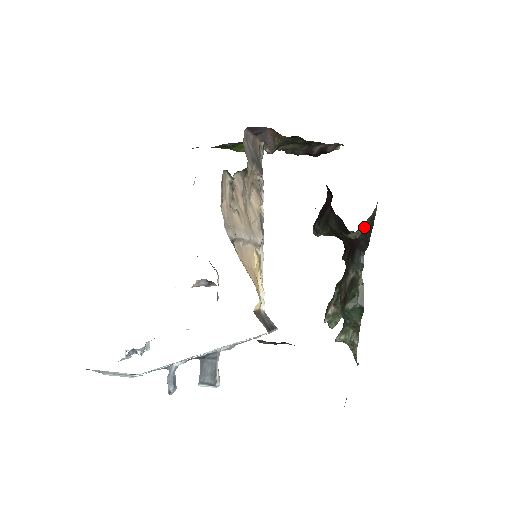
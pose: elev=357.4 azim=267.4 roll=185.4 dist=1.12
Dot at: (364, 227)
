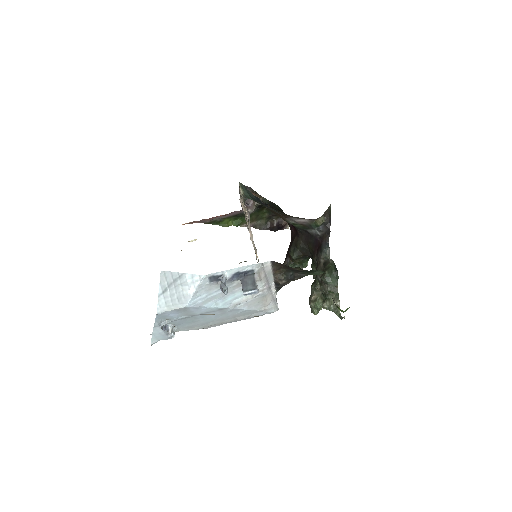
Dot at: (326, 214)
